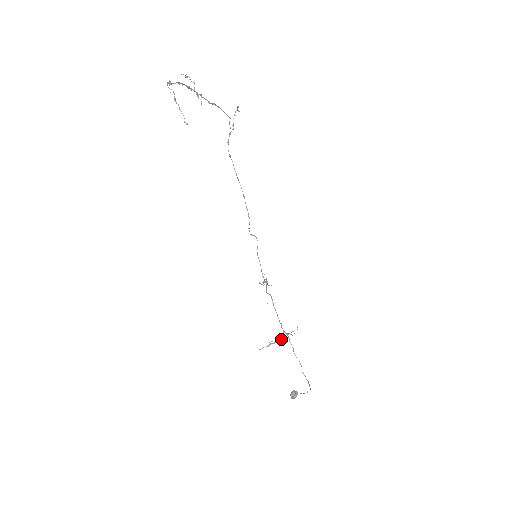
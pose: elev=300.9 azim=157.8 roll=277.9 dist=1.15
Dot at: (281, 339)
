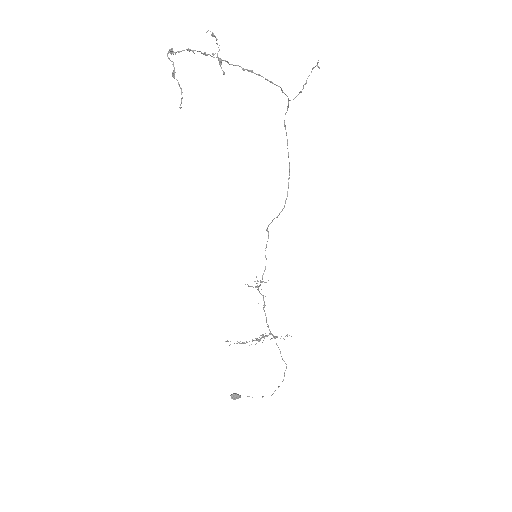
Dot at: occluded
